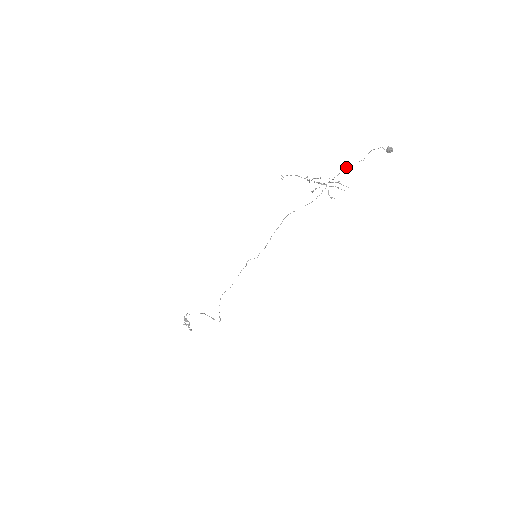
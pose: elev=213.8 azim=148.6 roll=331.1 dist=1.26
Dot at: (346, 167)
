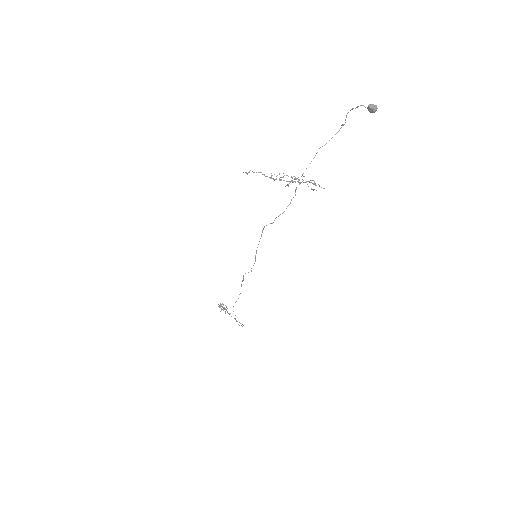
Dot at: (319, 148)
